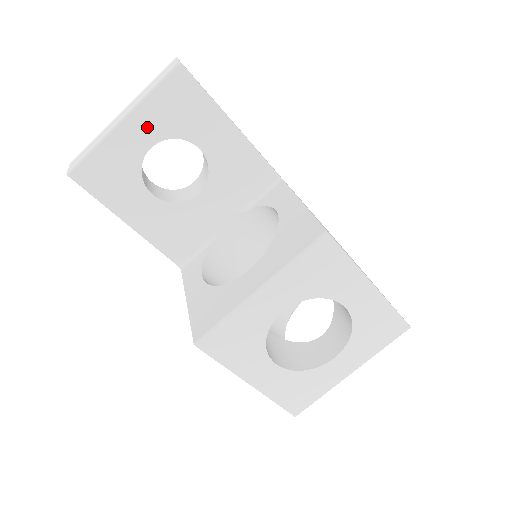
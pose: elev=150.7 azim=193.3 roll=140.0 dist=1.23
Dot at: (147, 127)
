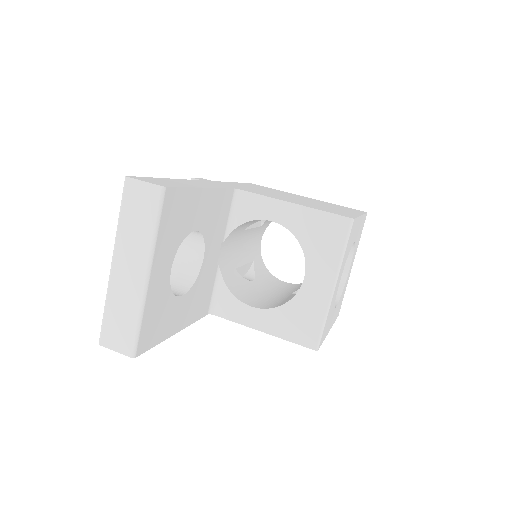
Dot at: (164, 259)
